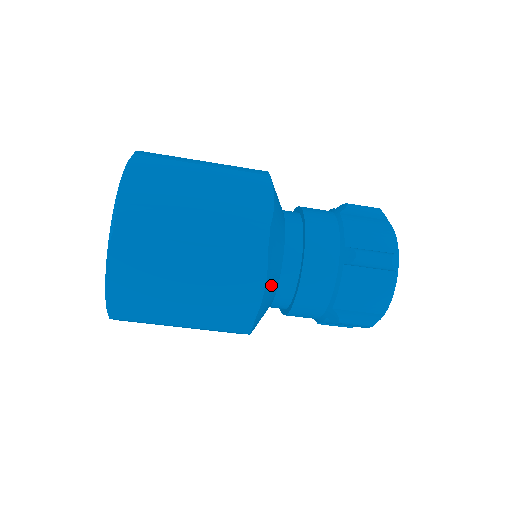
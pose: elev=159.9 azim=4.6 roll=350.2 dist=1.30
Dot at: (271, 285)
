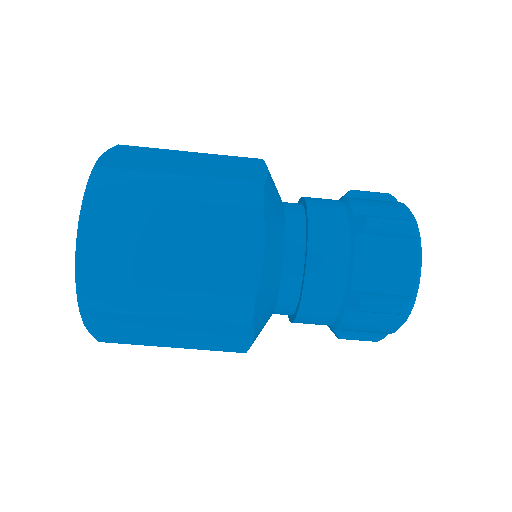
Dot at: (262, 326)
